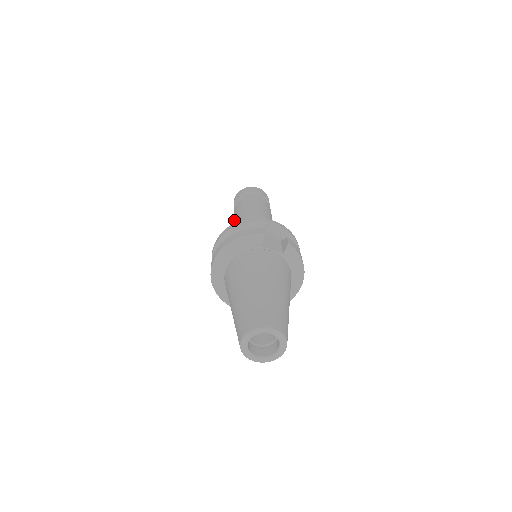
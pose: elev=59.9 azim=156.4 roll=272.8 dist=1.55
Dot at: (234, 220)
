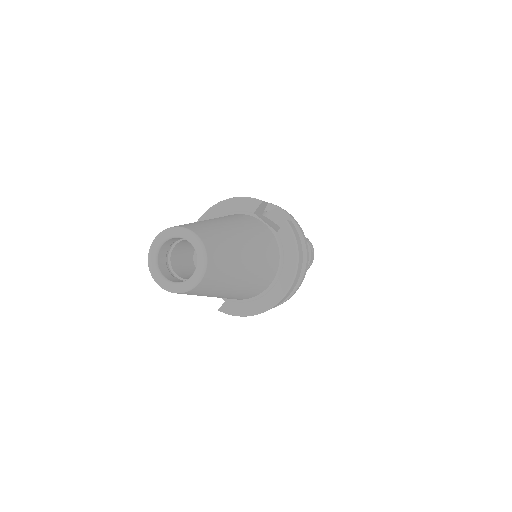
Dot at: occluded
